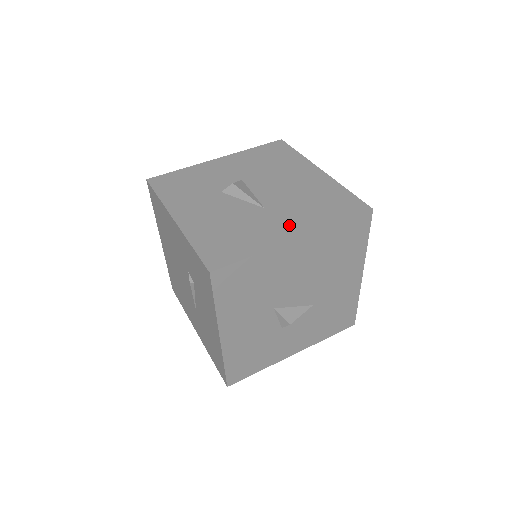
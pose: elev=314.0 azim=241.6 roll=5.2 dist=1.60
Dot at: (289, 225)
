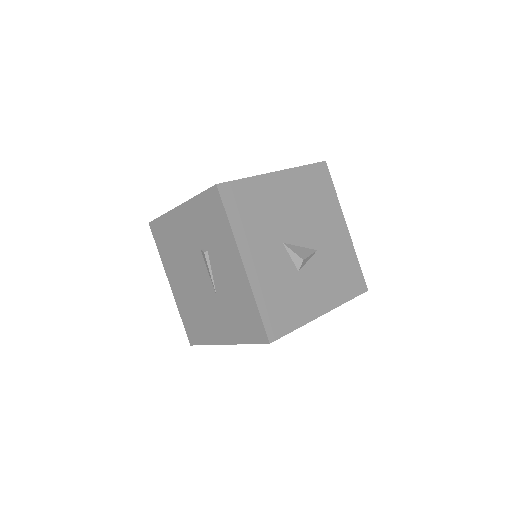
Dot at: occluded
